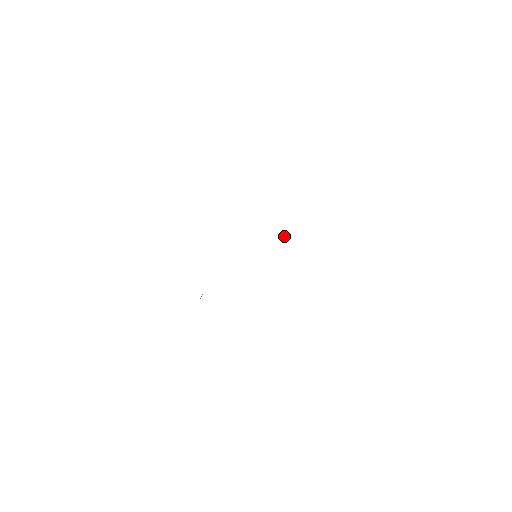
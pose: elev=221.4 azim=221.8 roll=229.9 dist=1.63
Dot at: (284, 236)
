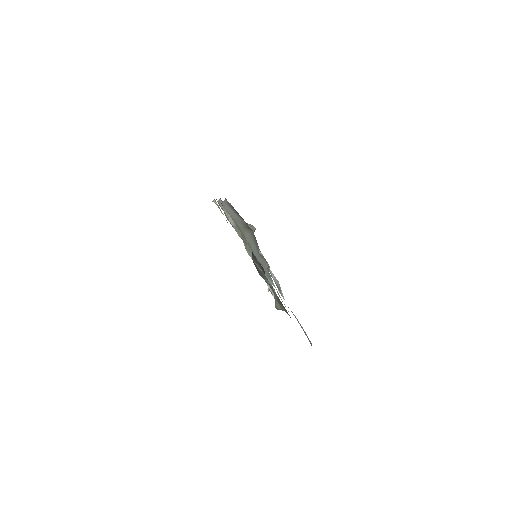
Dot at: (258, 267)
